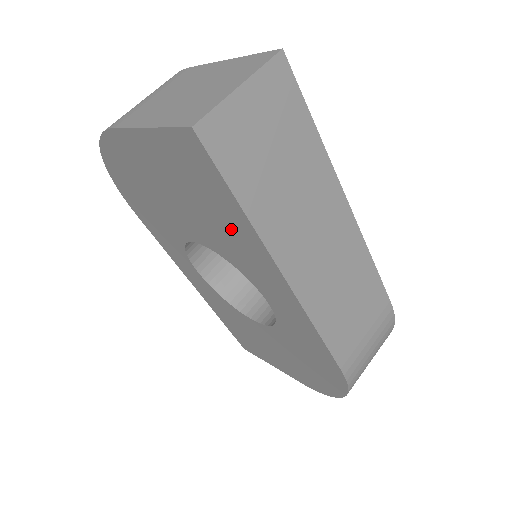
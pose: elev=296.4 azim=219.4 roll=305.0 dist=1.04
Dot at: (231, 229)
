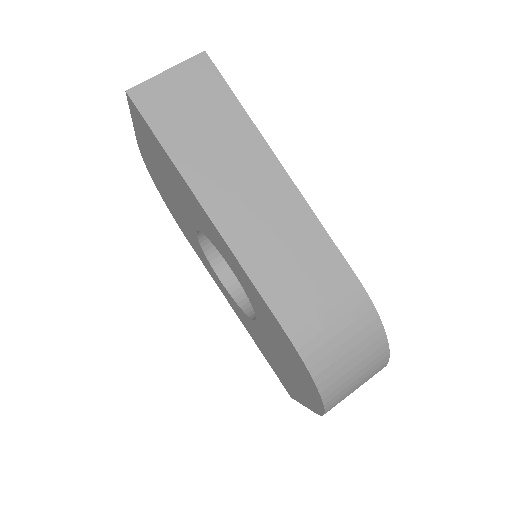
Dot at: (179, 183)
